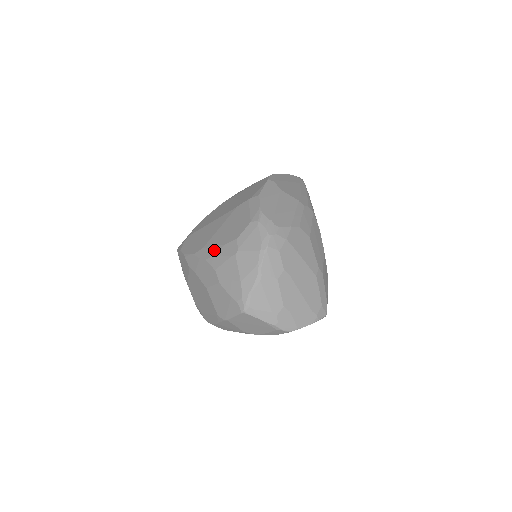
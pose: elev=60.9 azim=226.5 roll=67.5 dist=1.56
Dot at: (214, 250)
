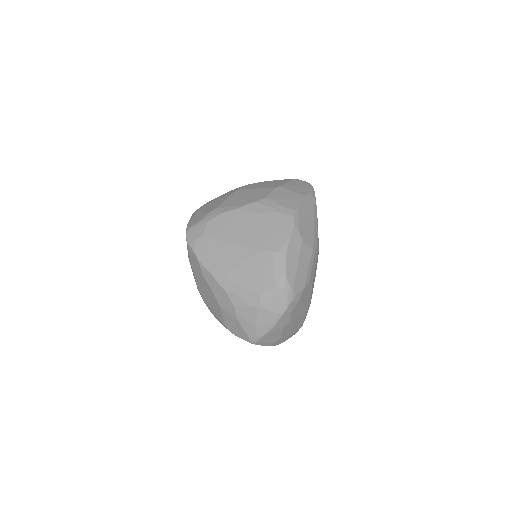
Dot at: (235, 289)
